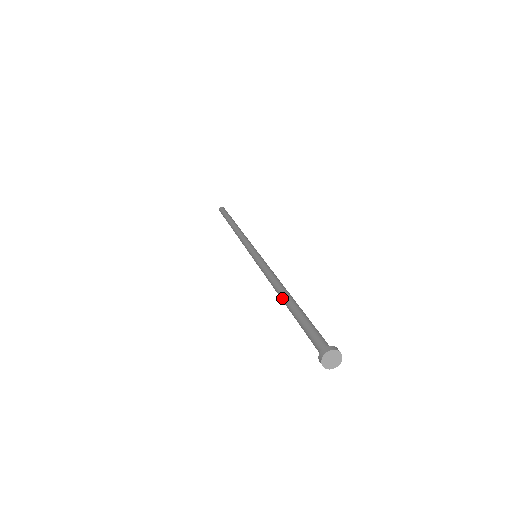
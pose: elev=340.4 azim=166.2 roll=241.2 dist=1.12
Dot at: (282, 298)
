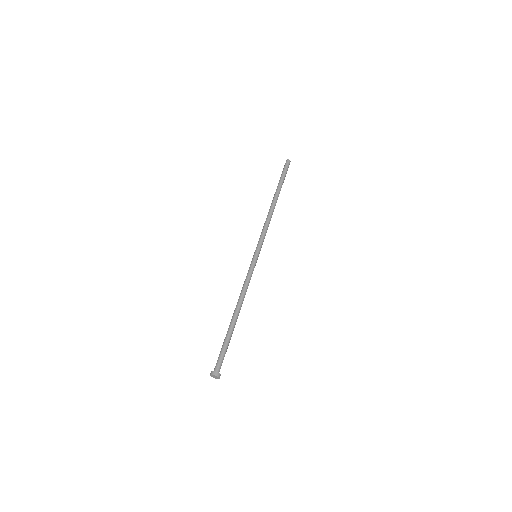
Dot at: (233, 316)
